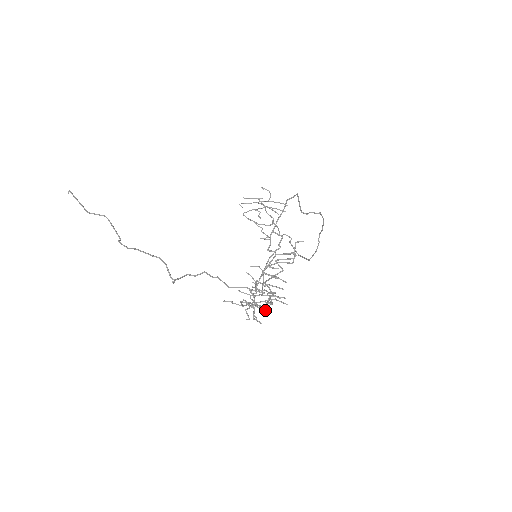
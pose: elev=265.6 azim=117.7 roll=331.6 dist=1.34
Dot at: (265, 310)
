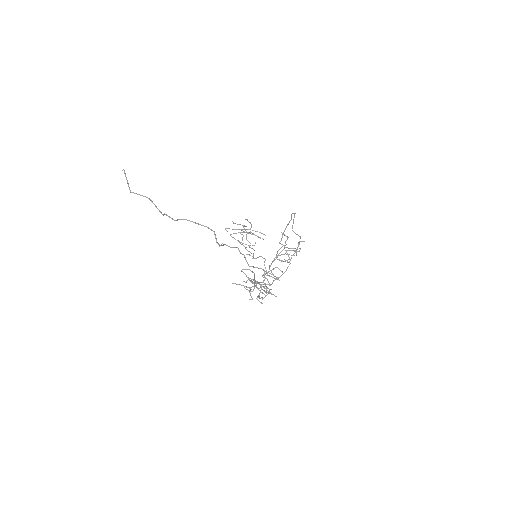
Dot at: (268, 291)
